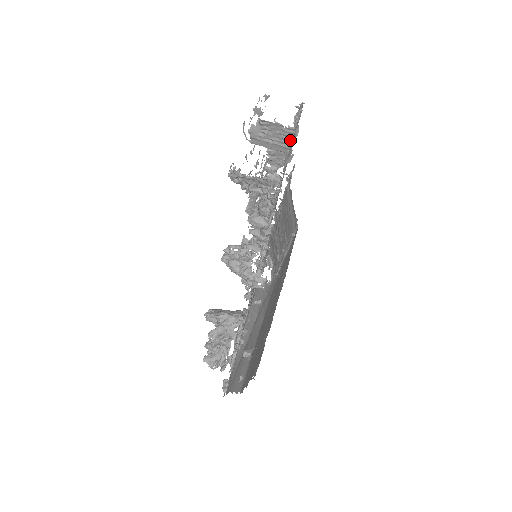
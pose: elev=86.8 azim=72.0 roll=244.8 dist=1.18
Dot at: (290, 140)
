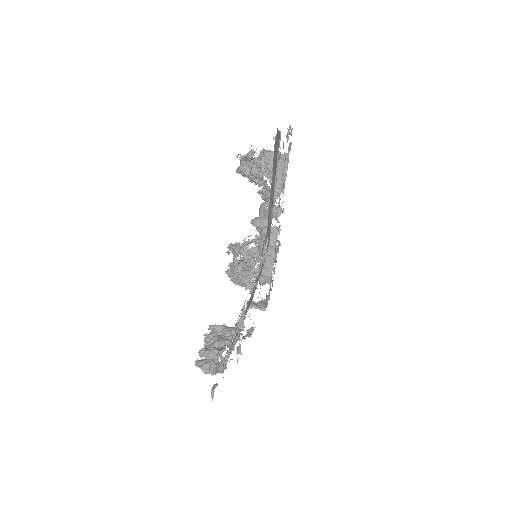
Dot at: (285, 155)
